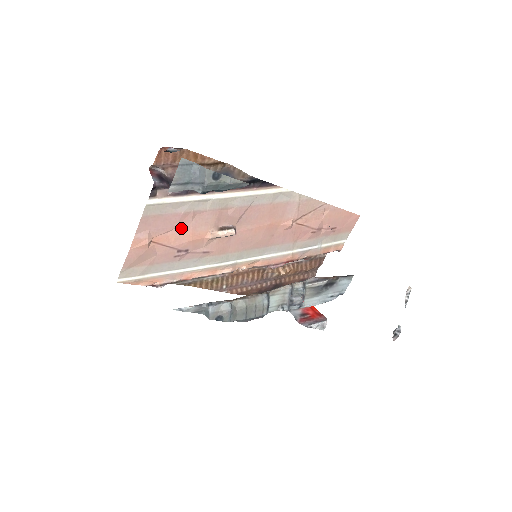
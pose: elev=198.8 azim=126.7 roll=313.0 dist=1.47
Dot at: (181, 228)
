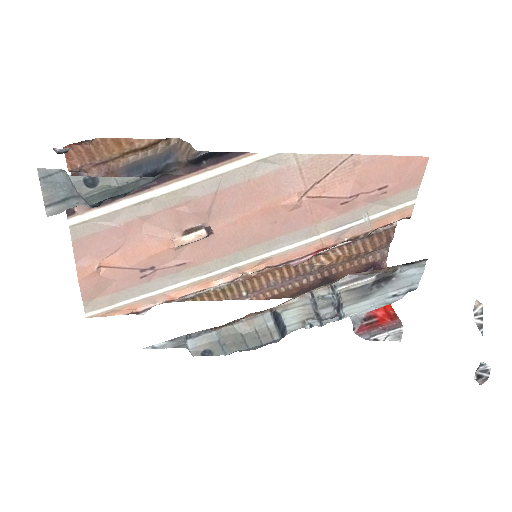
Dot at: (131, 243)
